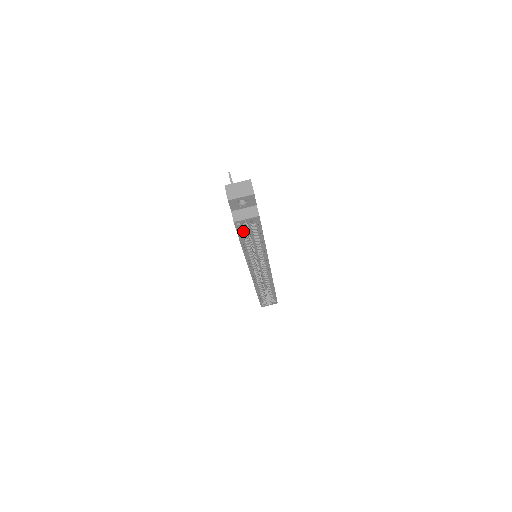
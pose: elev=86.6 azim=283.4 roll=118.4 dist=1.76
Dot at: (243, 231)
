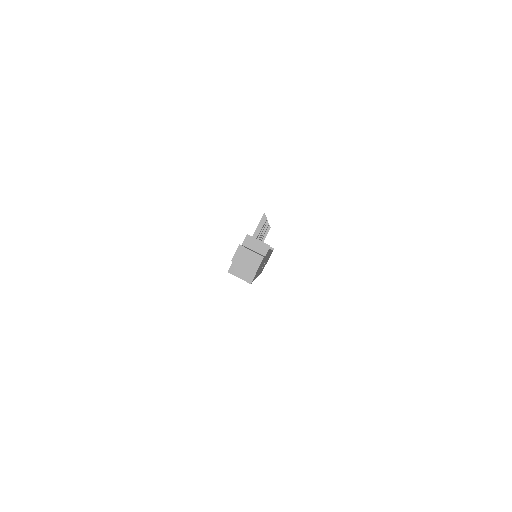
Dot at: occluded
